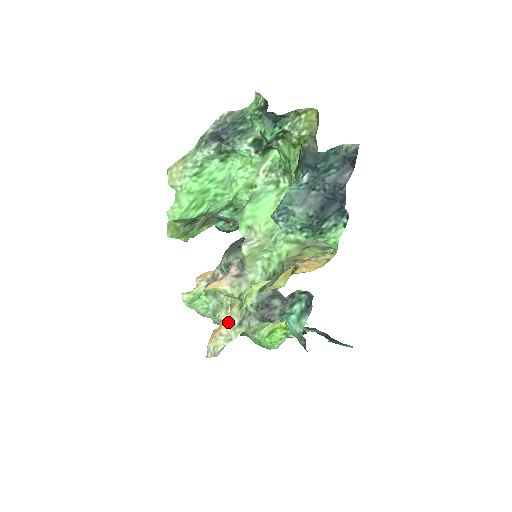
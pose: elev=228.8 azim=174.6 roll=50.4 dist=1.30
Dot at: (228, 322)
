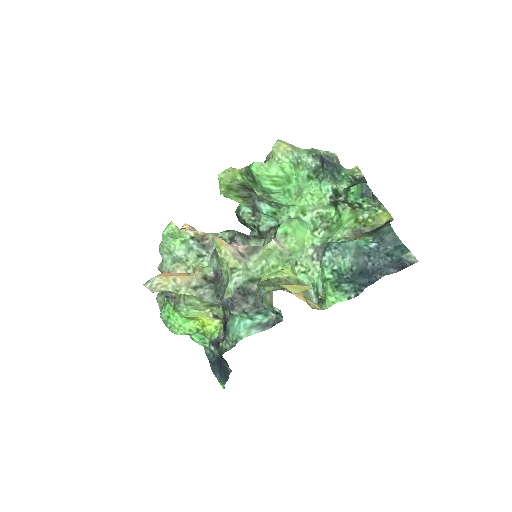
Dot at: (188, 277)
